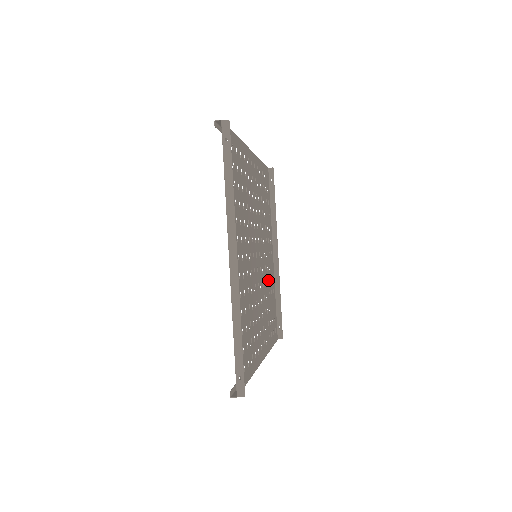
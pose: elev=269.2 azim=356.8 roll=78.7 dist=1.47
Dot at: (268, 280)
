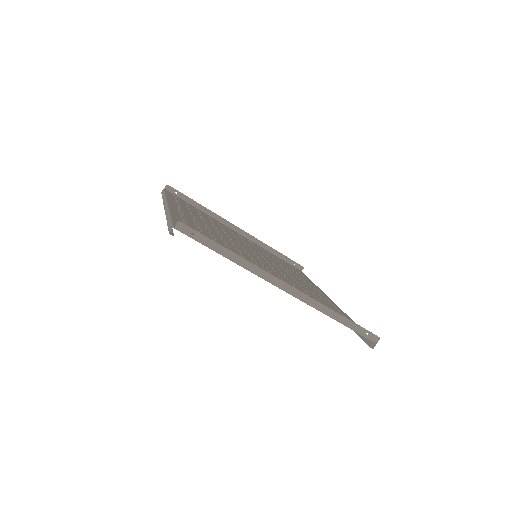
Dot at: occluded
